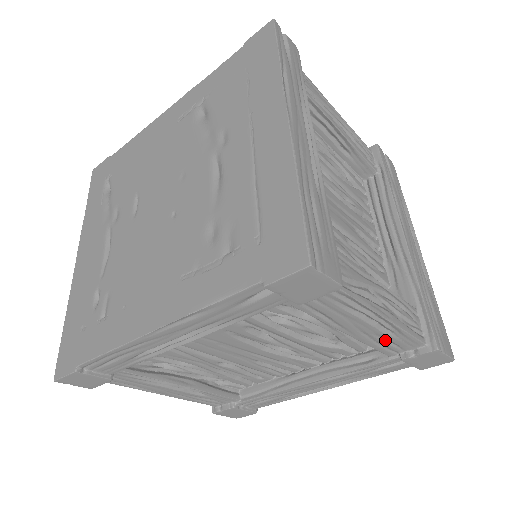
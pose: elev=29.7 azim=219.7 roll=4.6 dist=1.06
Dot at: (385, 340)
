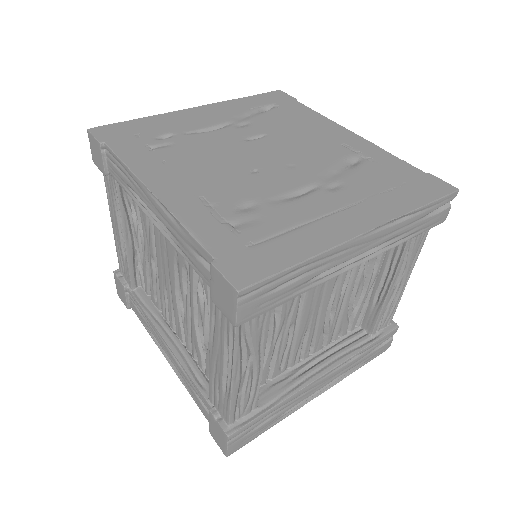
Dot at: (219, 388)
